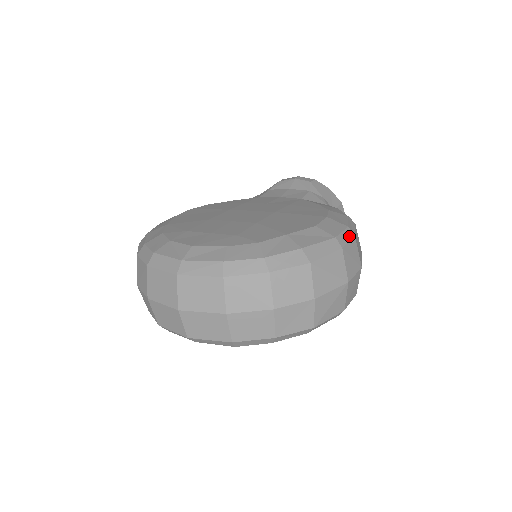
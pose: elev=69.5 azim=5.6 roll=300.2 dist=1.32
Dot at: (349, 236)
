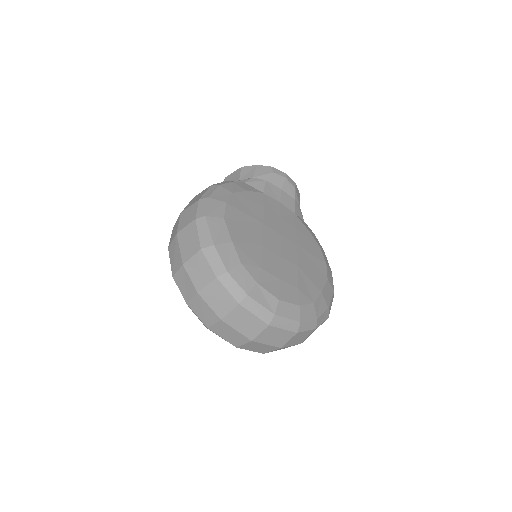
Dot at: occluded
